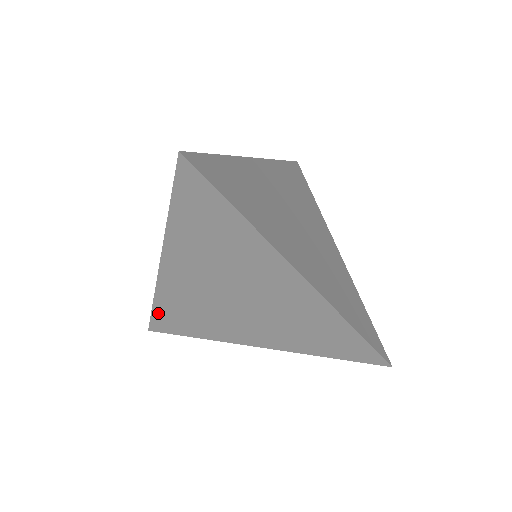
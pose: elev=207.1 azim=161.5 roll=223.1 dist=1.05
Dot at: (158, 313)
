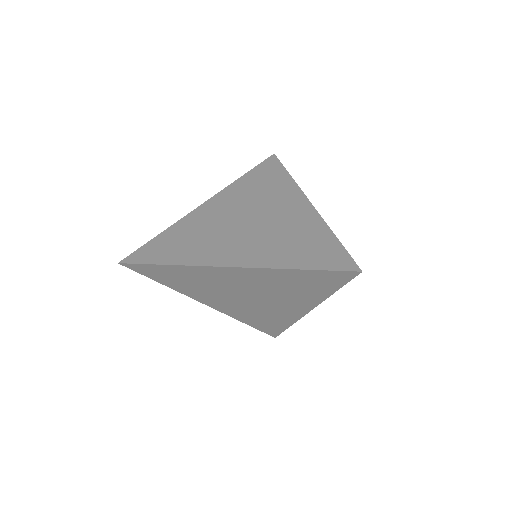
Dot at: (257, 327)
